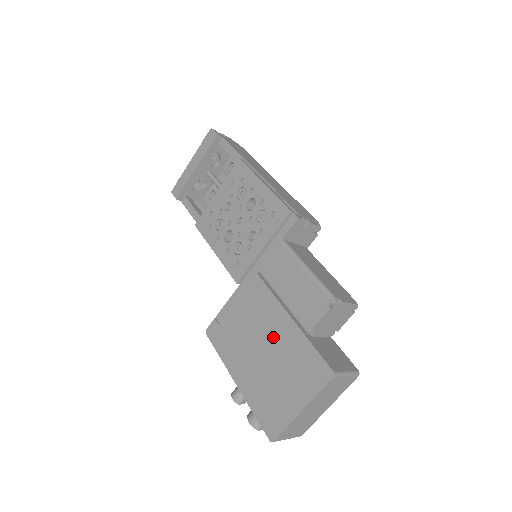
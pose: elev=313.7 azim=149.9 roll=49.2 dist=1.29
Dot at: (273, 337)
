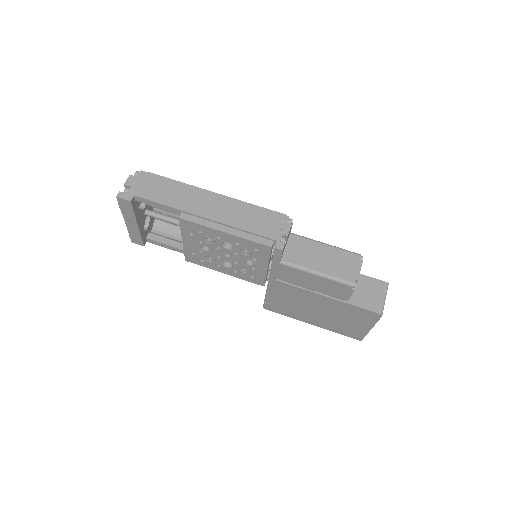
Dot at: (321, 306)
